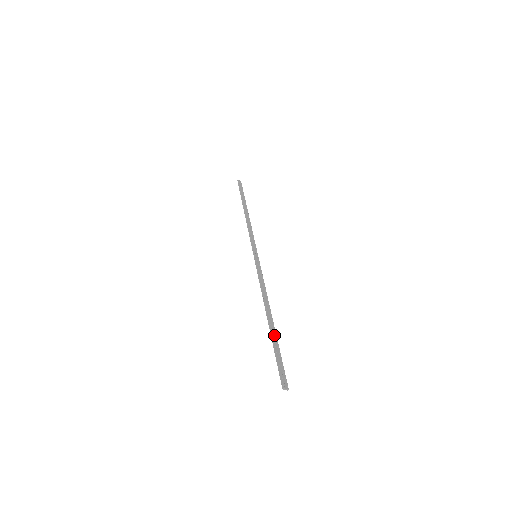
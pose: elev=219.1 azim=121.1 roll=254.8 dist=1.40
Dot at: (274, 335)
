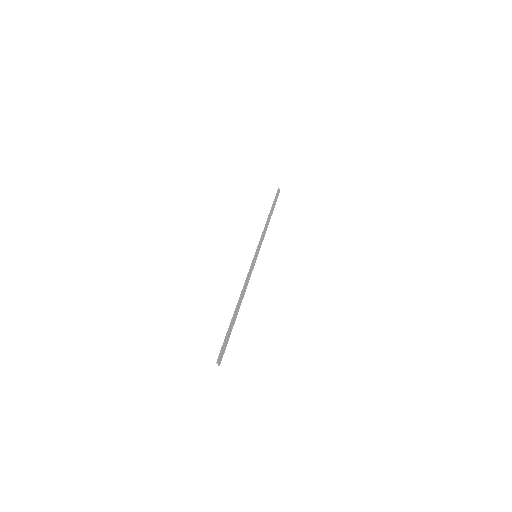
Dot at: (233, 322)
